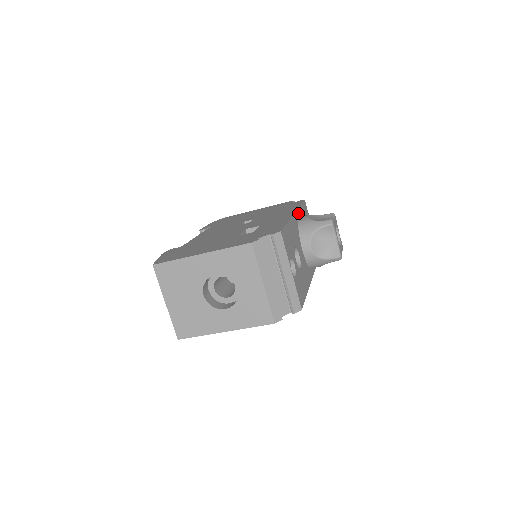
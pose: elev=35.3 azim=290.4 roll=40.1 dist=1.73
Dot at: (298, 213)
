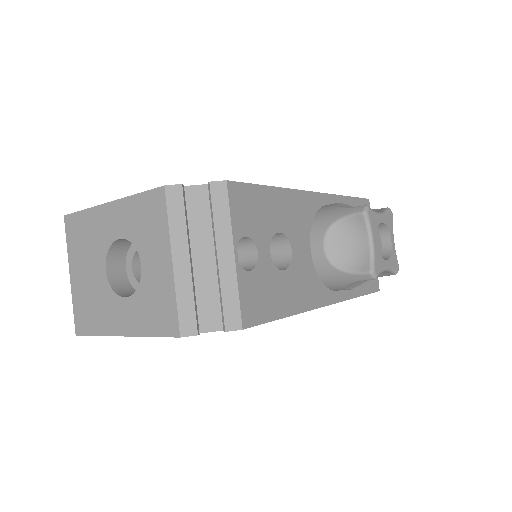
Dot at: (329, 199)
